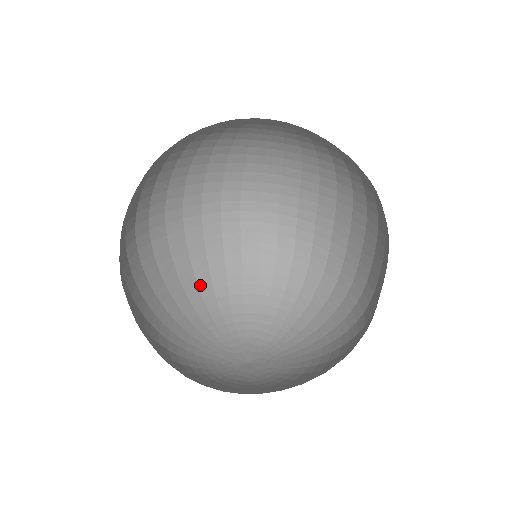
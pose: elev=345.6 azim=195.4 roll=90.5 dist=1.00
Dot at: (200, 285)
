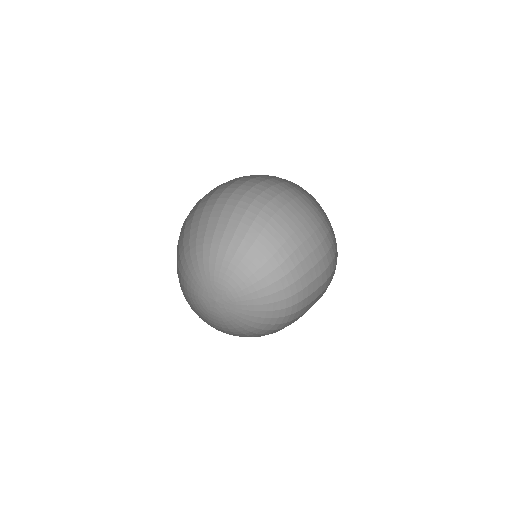
Dot at: (197, 241)
